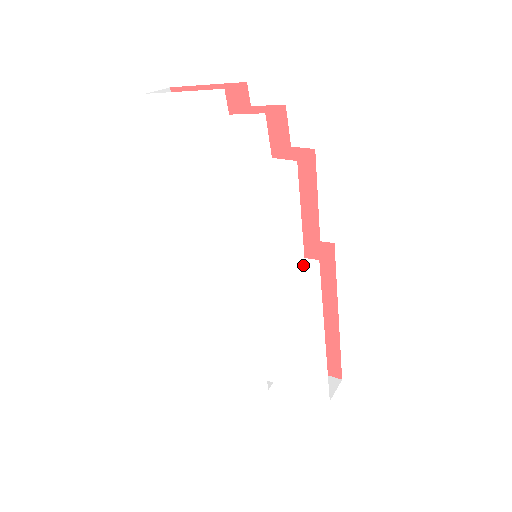
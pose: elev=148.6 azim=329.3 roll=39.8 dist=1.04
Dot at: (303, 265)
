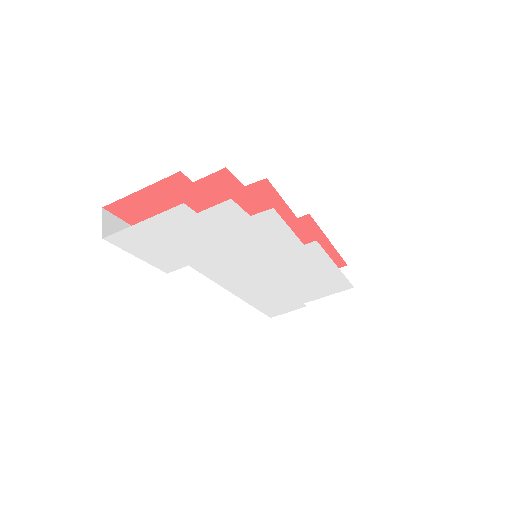
Dot at: (305, 248)
